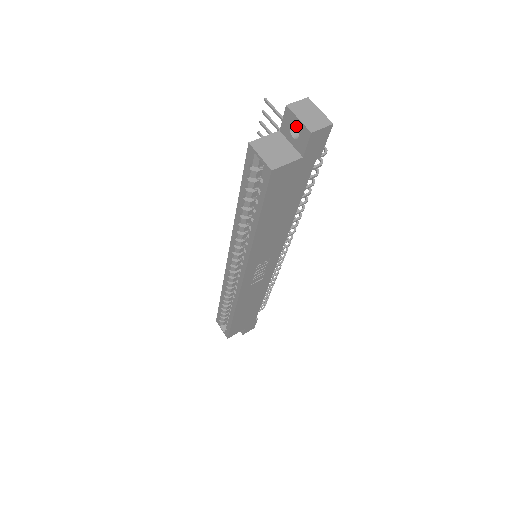
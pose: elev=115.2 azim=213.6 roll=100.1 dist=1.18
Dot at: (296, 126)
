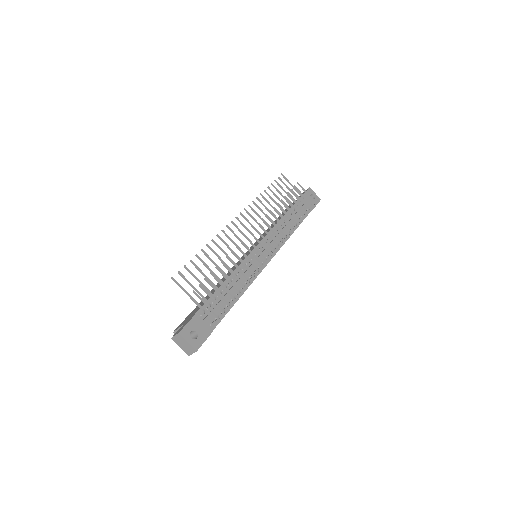
Dot at: occluded
